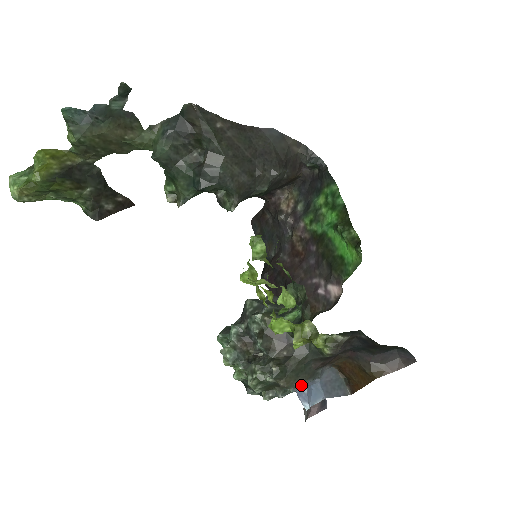
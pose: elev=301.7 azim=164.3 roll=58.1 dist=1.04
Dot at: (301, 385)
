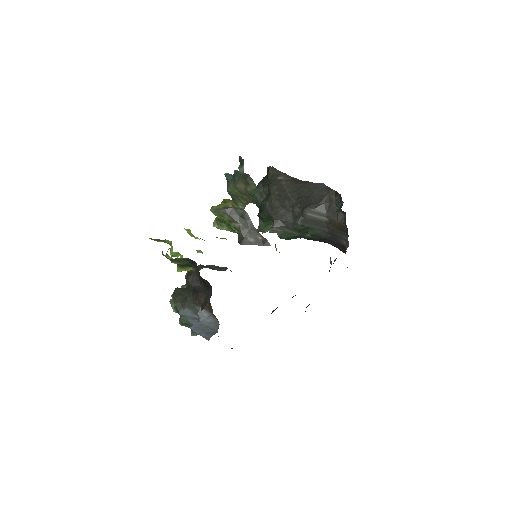
Dot at: (183, 310)
